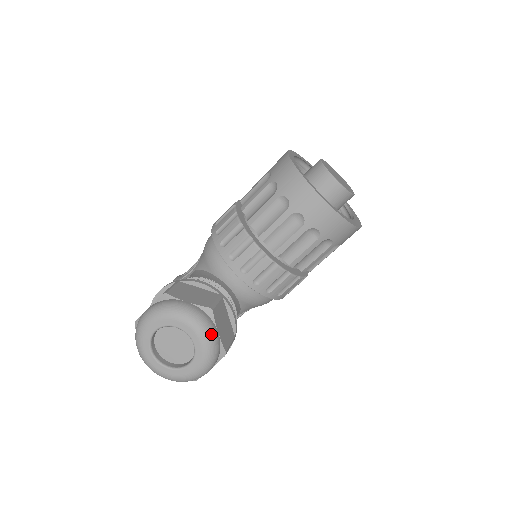
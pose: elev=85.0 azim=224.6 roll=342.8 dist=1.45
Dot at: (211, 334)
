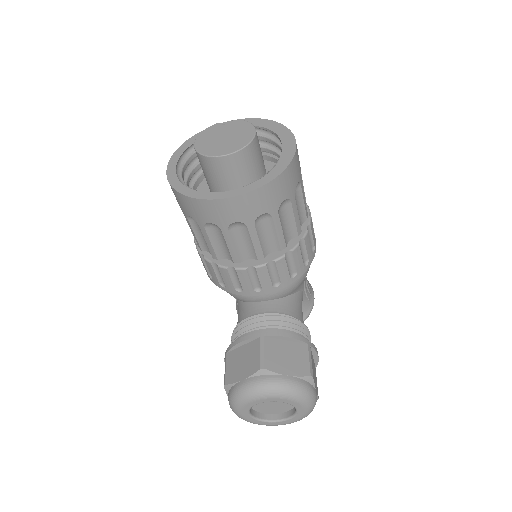
Dot at: (282, 387)
